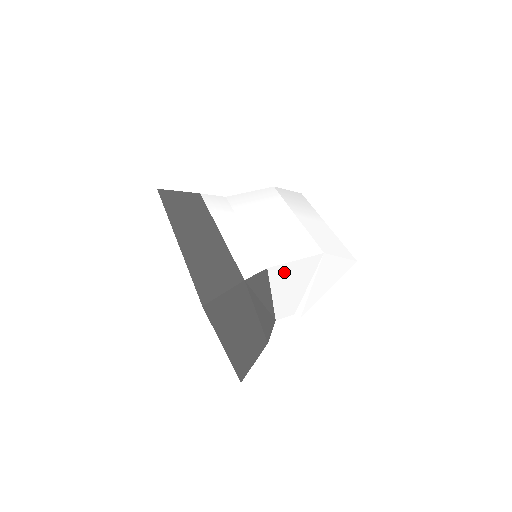
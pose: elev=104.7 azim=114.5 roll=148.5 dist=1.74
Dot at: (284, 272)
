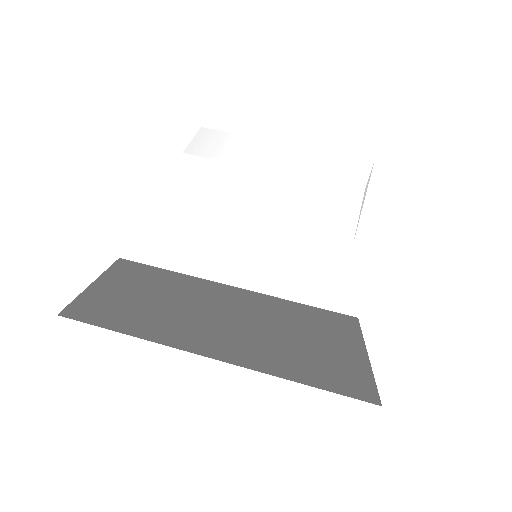
Dot at: occluded
